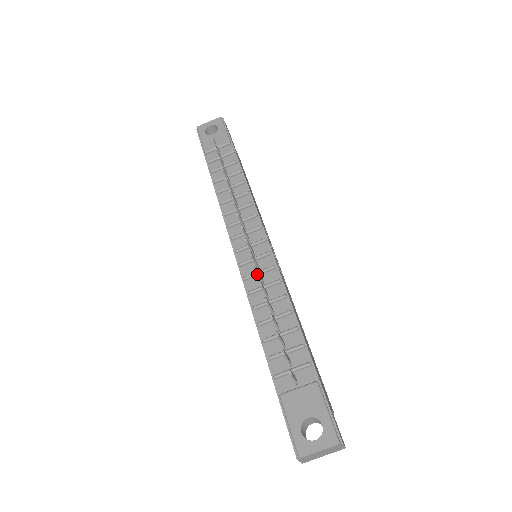
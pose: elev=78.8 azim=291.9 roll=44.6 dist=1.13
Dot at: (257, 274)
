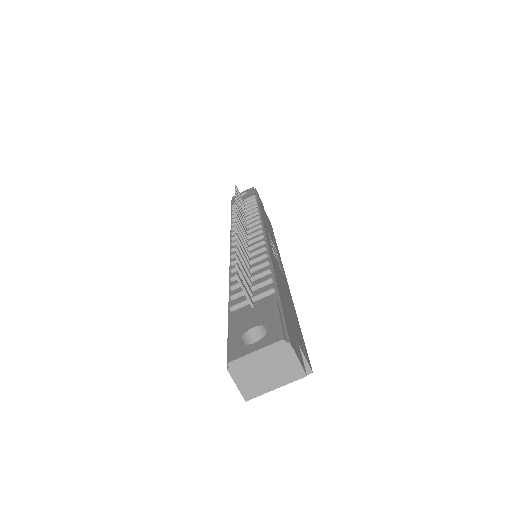
Dot at: occluded
